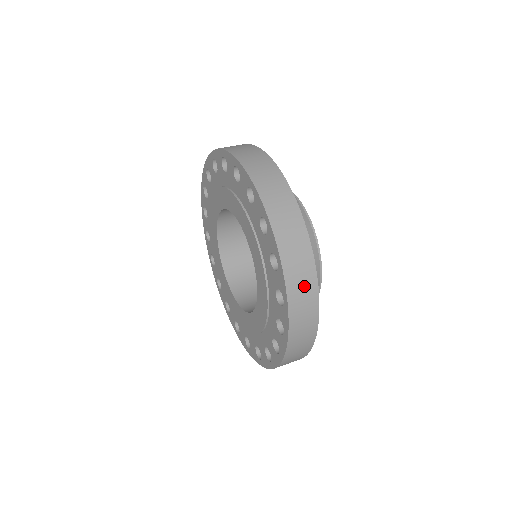
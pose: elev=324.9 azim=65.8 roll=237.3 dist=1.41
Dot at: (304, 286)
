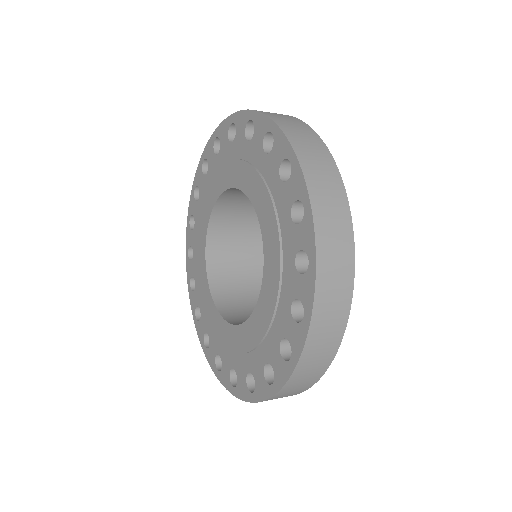
Dot at: (287, 119)
